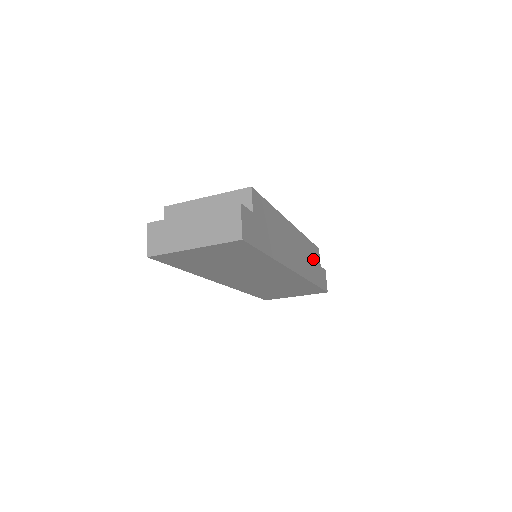
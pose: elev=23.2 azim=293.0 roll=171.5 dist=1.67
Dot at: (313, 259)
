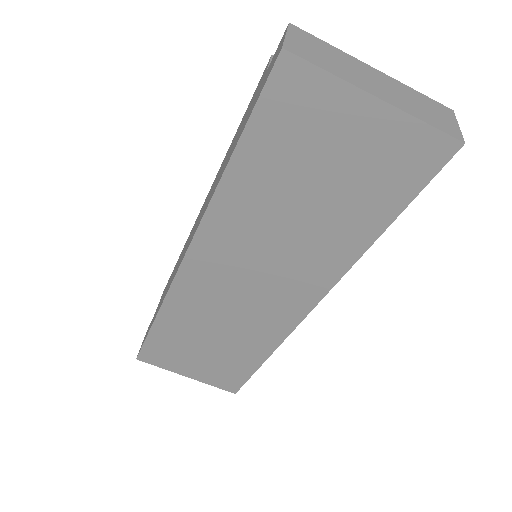
Dot at: occluded
